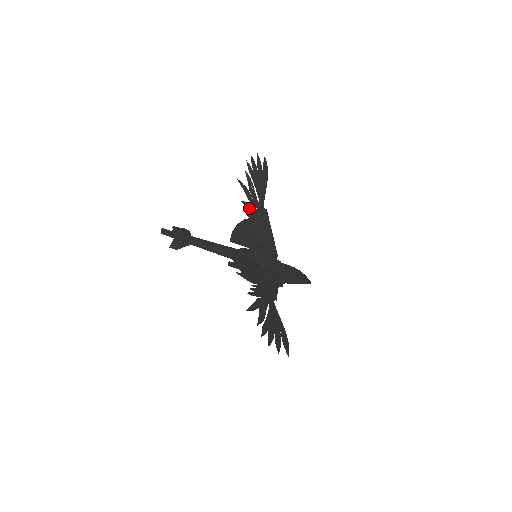
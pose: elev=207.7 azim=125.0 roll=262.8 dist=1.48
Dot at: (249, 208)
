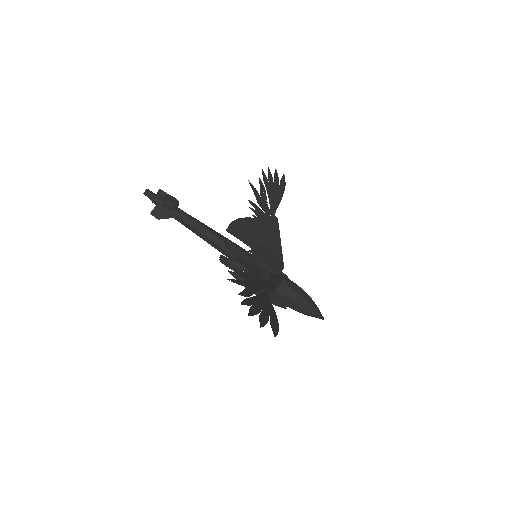
Dot at: (257, 210)
